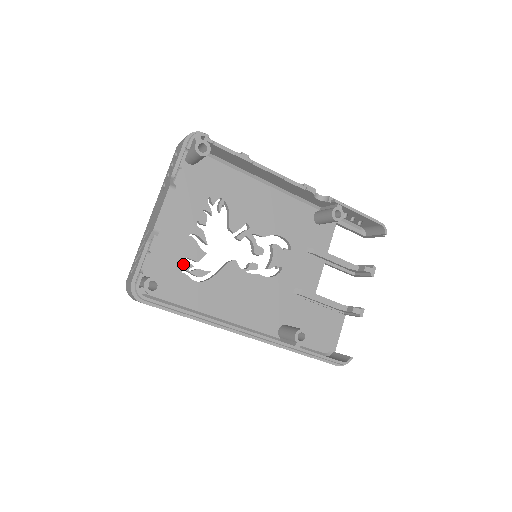
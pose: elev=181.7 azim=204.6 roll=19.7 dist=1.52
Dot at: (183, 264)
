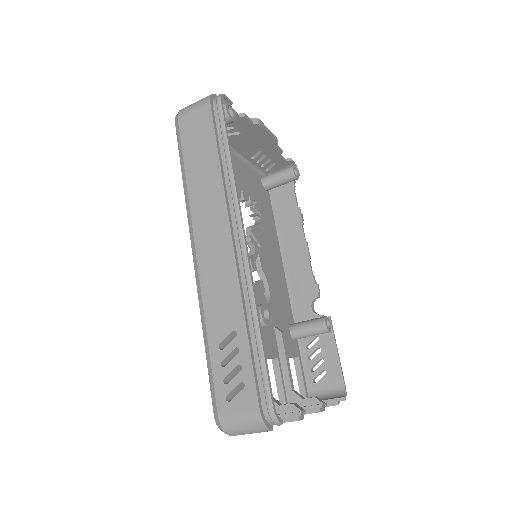
Dot at: occluded
